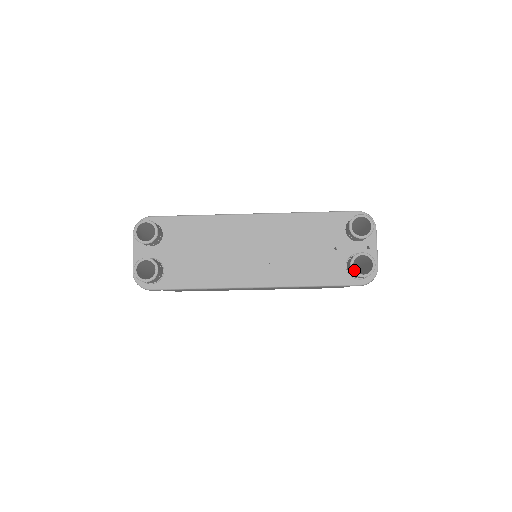
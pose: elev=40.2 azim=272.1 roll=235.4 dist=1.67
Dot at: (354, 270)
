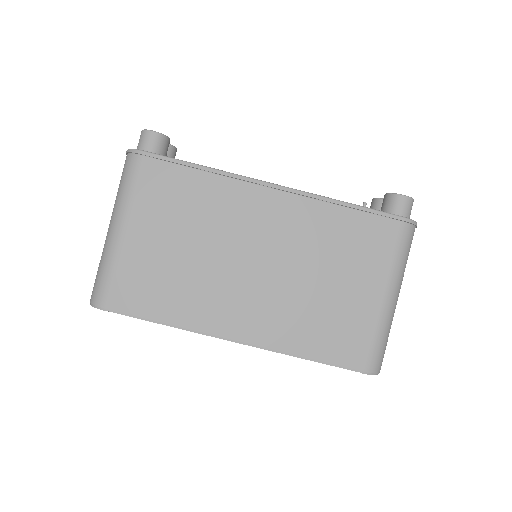
Dot at: (391, 193)
